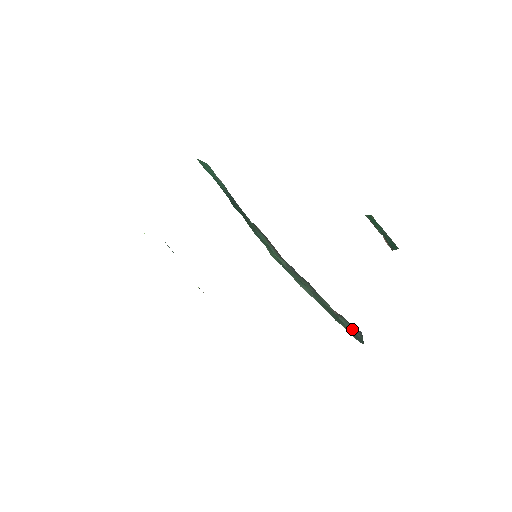
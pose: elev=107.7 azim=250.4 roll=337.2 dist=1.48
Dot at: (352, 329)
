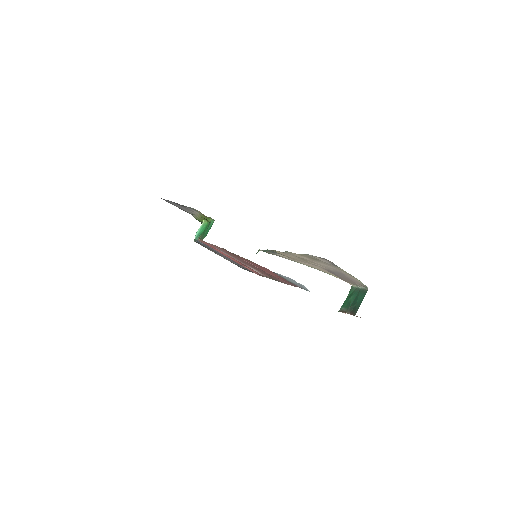
Dot at: occluded
